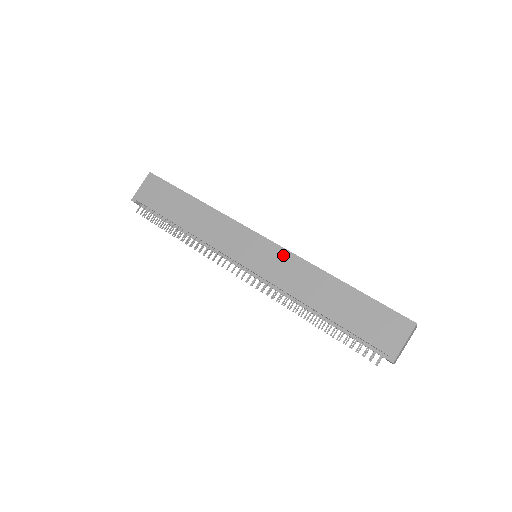
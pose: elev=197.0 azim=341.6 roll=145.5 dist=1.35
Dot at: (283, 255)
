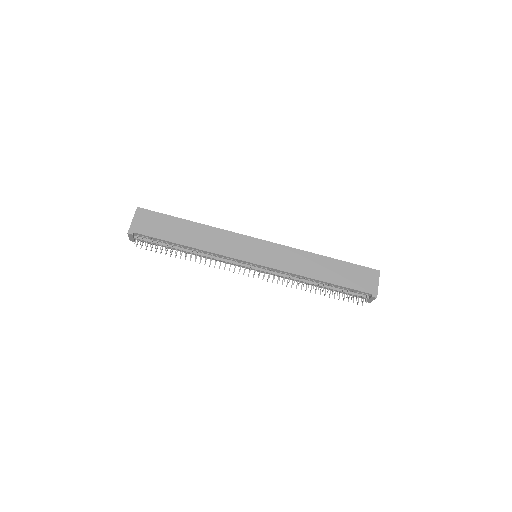
Dot at: (281, 249)
